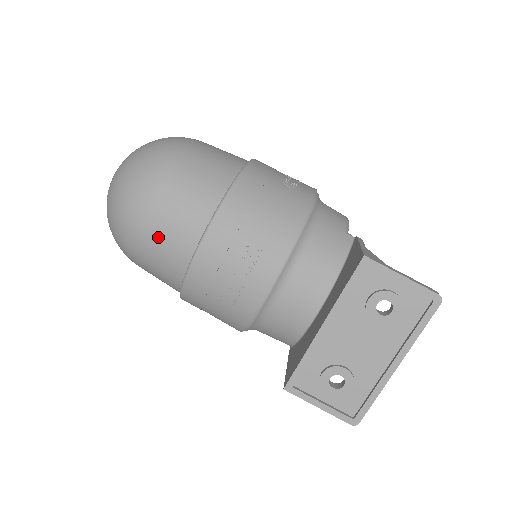
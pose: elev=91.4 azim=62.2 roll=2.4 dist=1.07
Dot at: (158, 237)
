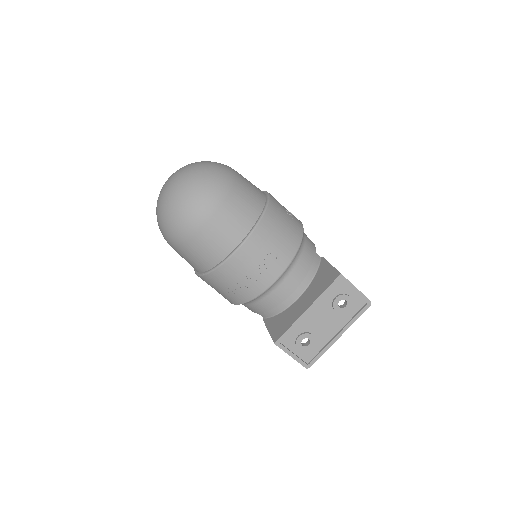
Dot at: (211, 235)
